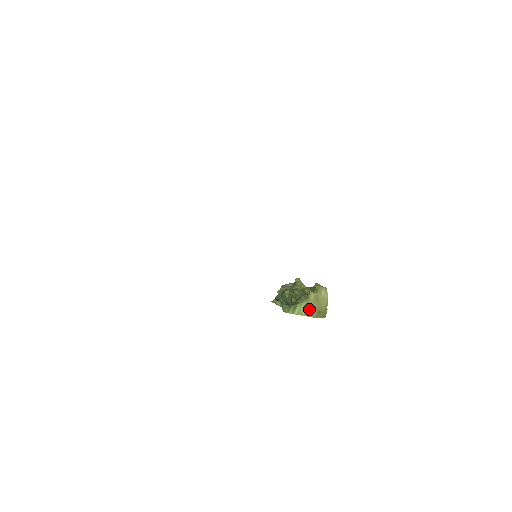
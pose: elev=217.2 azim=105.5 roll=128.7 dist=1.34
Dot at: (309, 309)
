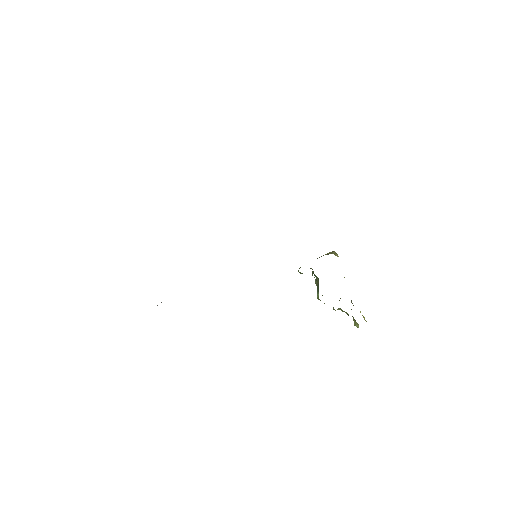
Dot at: occluded
